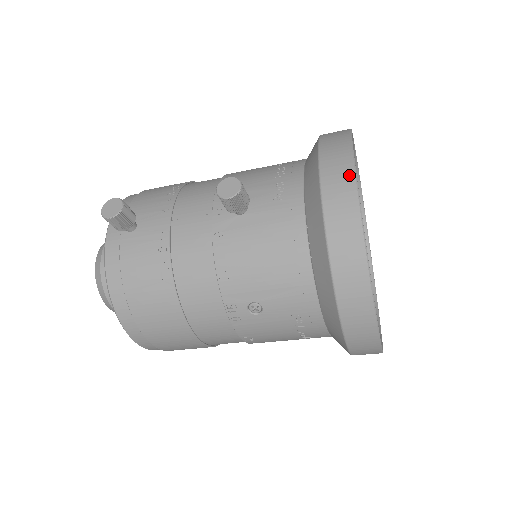
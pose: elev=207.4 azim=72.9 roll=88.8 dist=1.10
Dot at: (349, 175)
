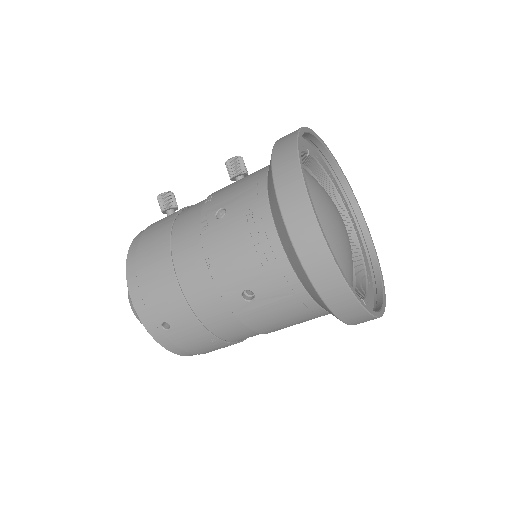
Dot at: occluded
